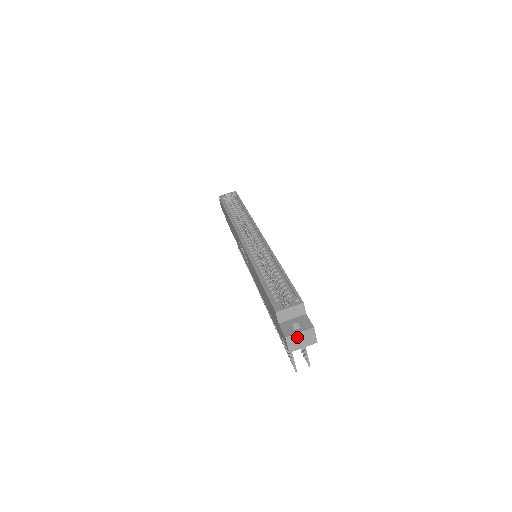
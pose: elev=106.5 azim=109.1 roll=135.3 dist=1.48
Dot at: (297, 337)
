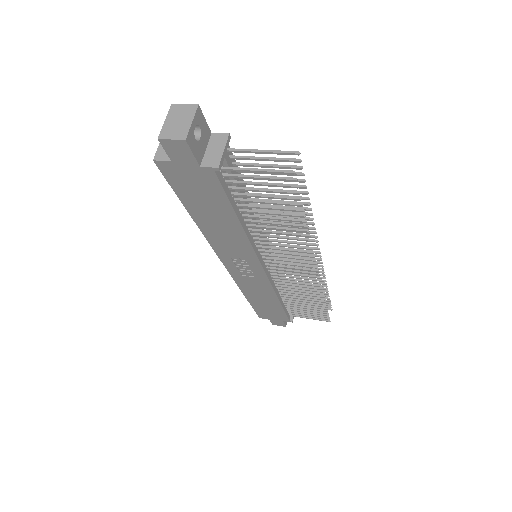
Dot at: (169, 126)
